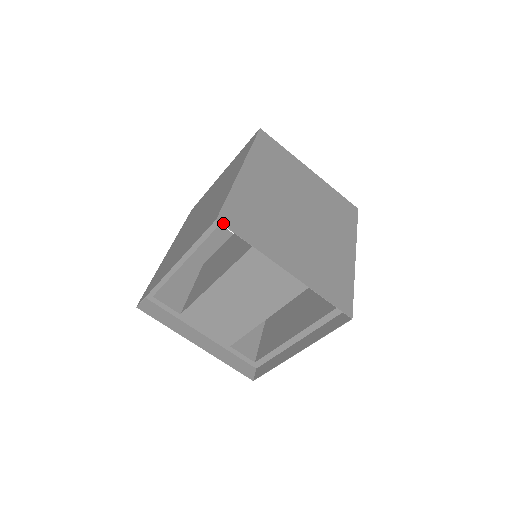
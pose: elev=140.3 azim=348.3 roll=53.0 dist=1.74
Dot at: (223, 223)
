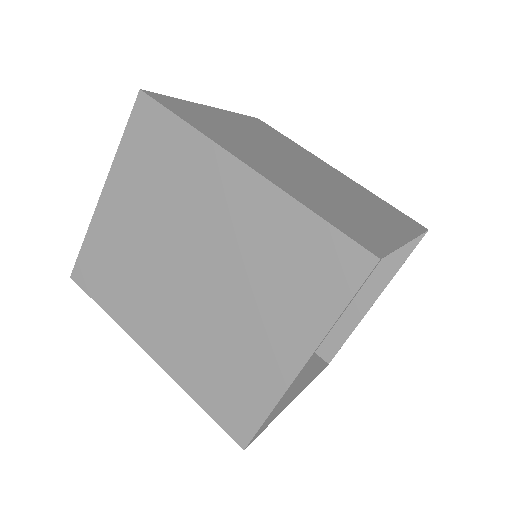
Dot at: (381, 255)
